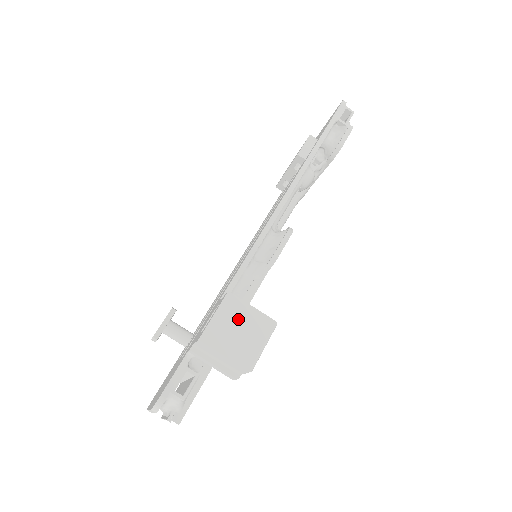
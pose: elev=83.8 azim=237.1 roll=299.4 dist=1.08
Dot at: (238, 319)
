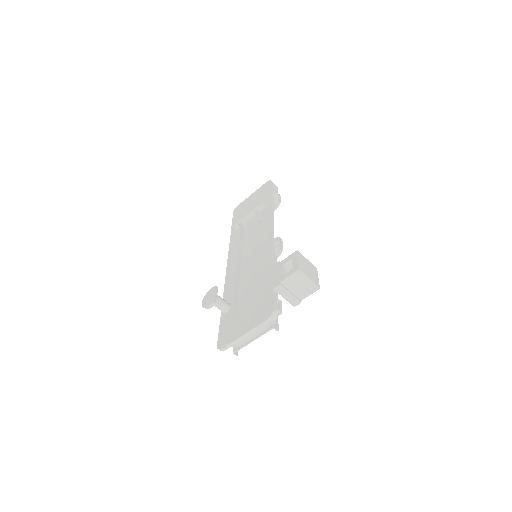
Dot at: (306, 264)
